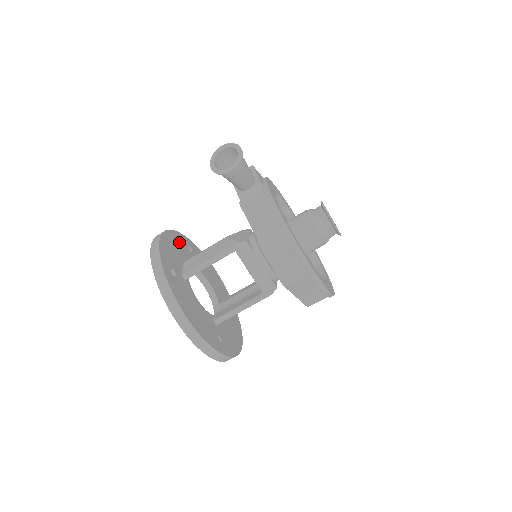
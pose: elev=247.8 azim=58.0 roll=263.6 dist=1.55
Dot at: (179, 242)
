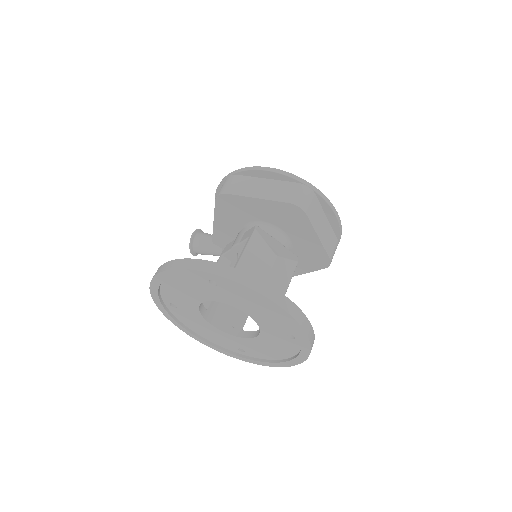
Dot at: occluded
